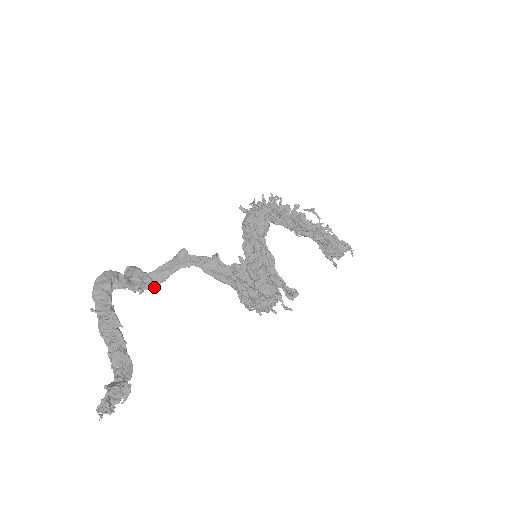
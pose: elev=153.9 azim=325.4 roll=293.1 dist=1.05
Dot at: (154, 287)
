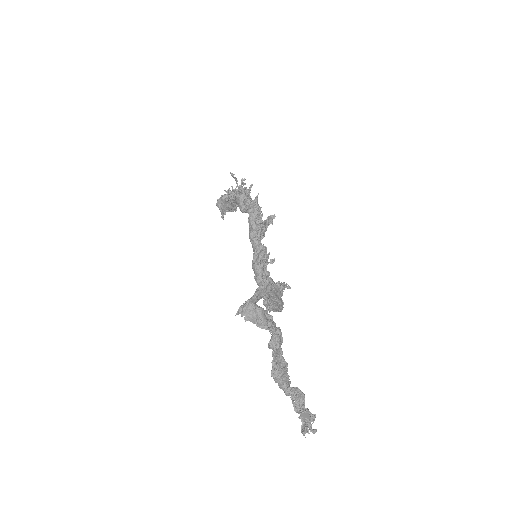
Dot at: occluded
